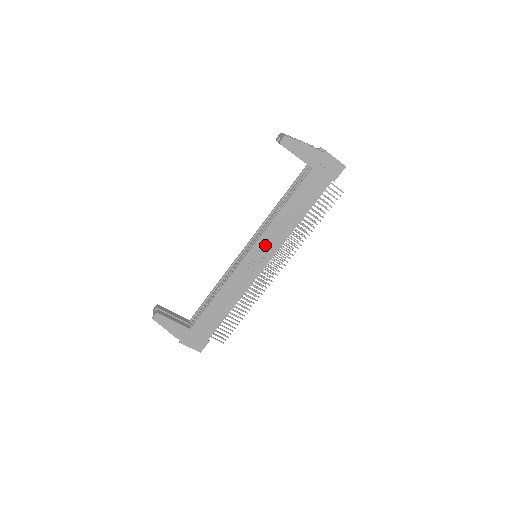
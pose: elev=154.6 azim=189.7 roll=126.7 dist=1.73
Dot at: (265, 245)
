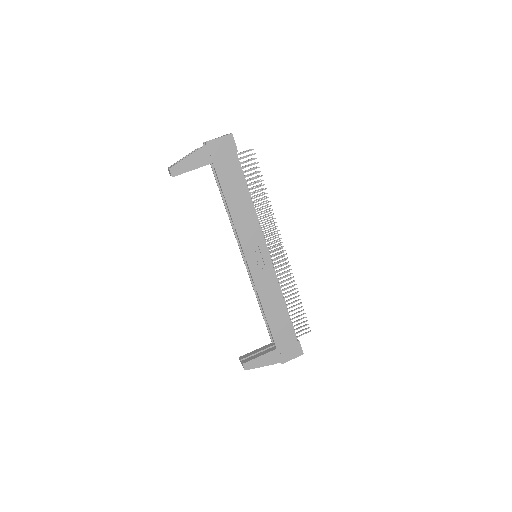
Dot at: (250, 244)
